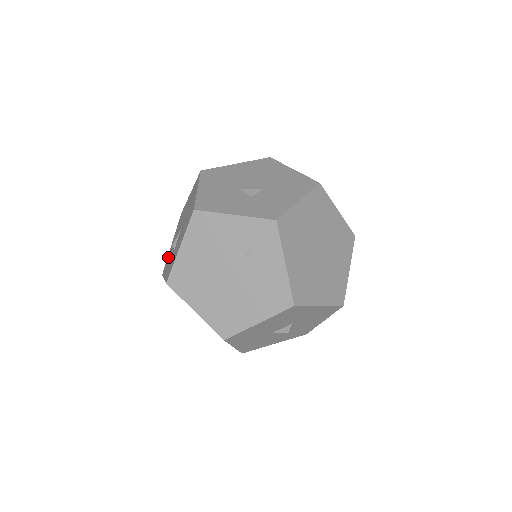
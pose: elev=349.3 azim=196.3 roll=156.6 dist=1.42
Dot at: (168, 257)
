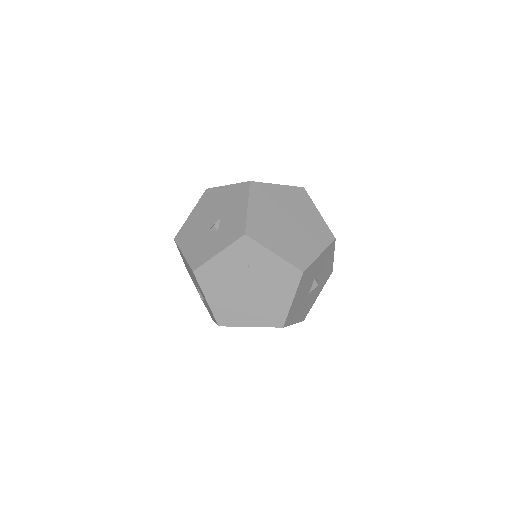
Dot at: occluded
